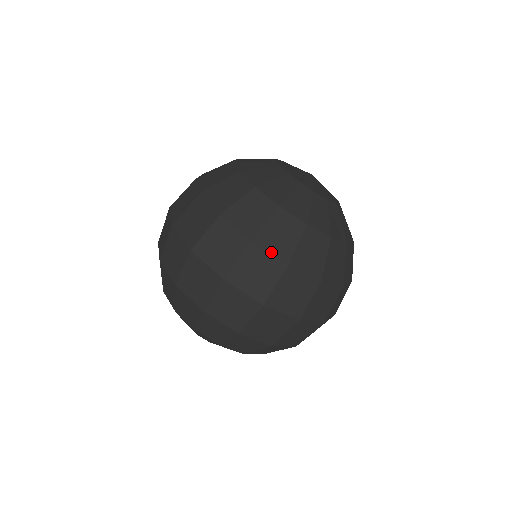
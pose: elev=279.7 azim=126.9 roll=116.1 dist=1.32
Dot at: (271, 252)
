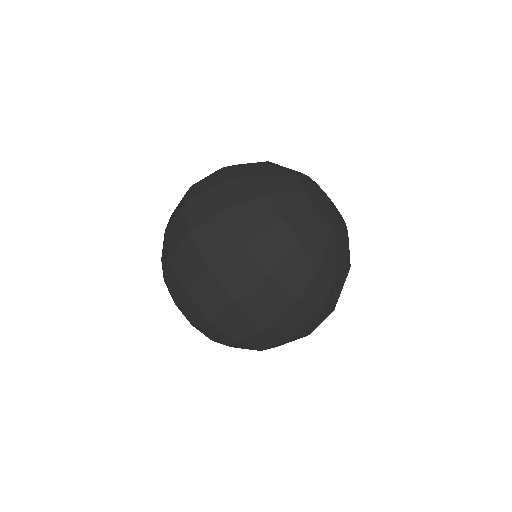
Dot at: (236, 225)
